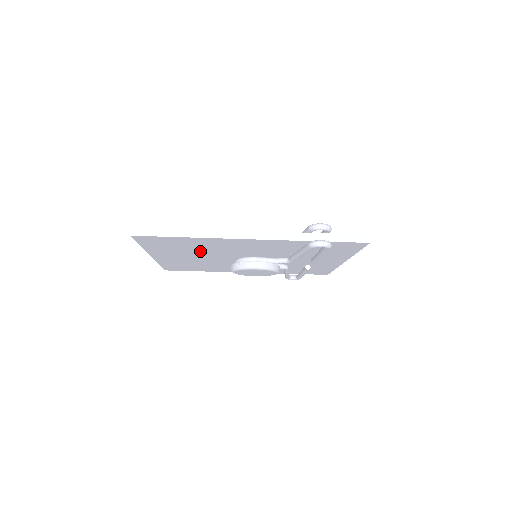
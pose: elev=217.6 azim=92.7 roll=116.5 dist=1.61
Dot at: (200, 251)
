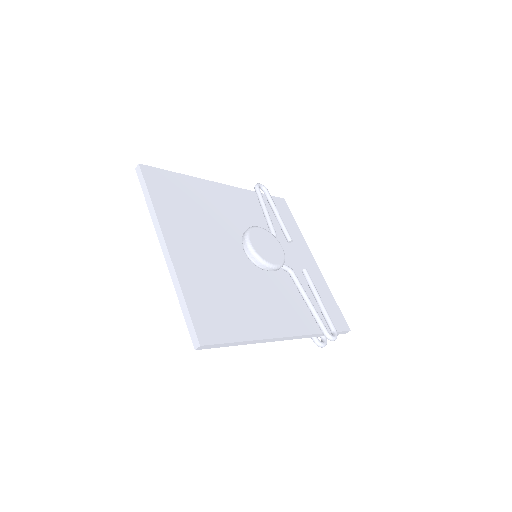
Dot at: occluded
